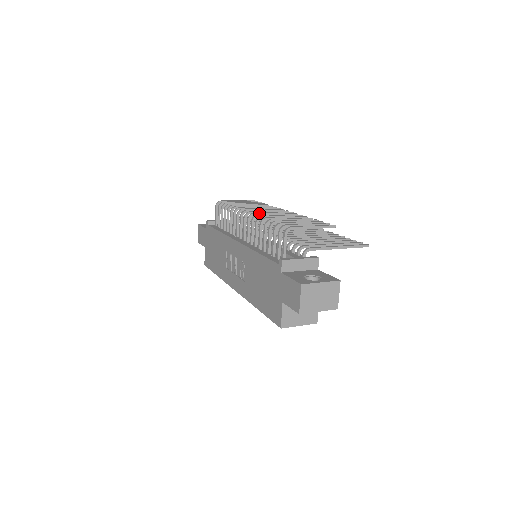
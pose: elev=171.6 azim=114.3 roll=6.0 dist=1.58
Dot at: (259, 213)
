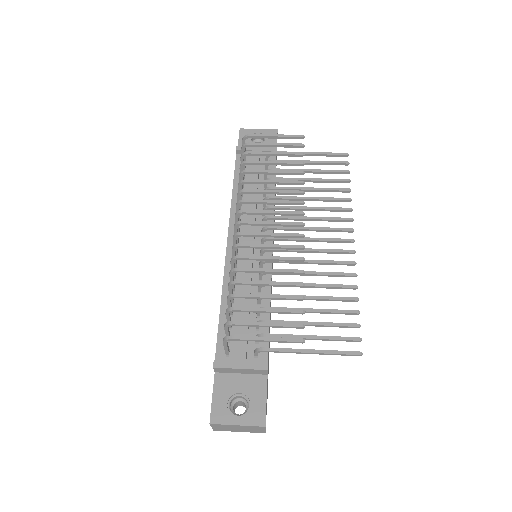
Dot at: (248, 235)
